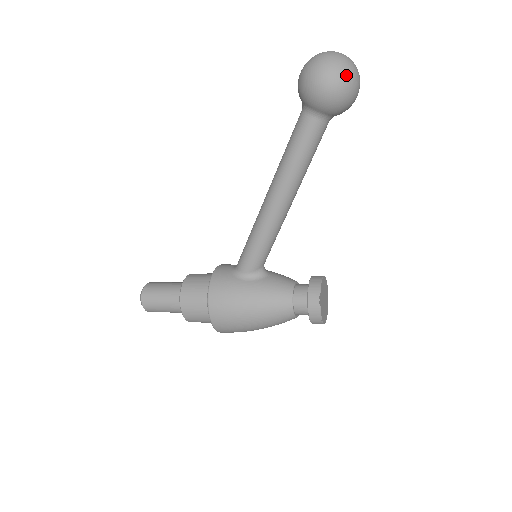
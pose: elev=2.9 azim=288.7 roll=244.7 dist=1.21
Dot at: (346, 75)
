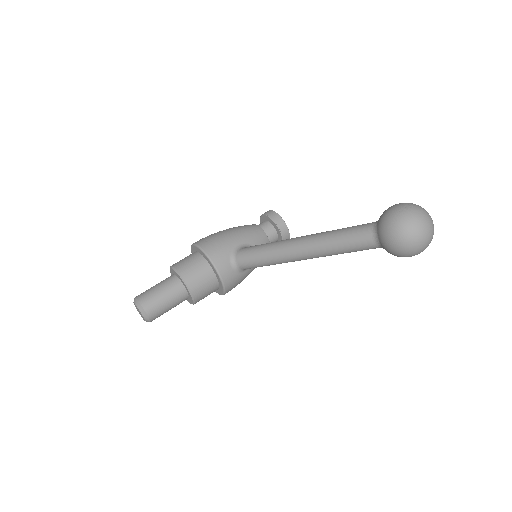
Dot at: occluded
